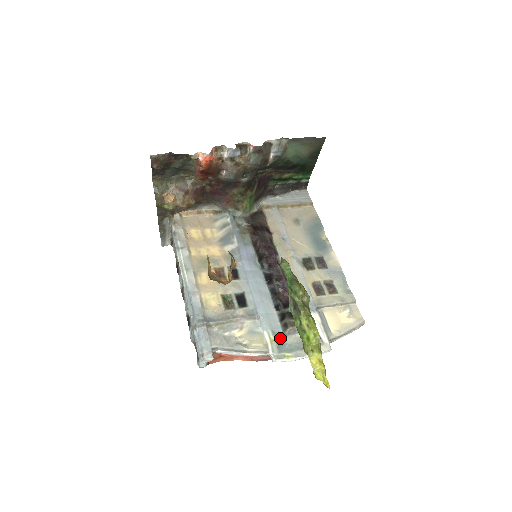
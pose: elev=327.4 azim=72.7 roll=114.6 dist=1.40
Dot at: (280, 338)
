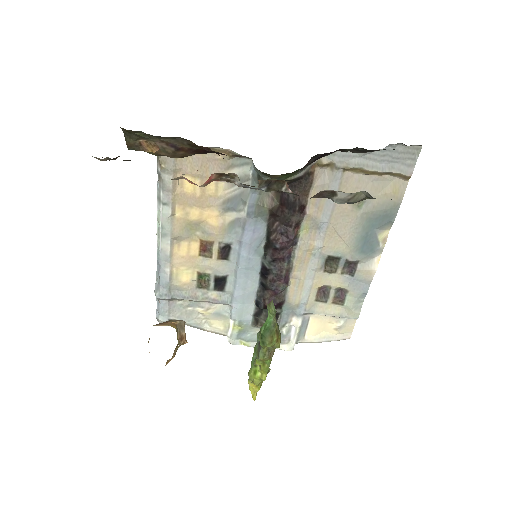
Dot at: (245, 327)
